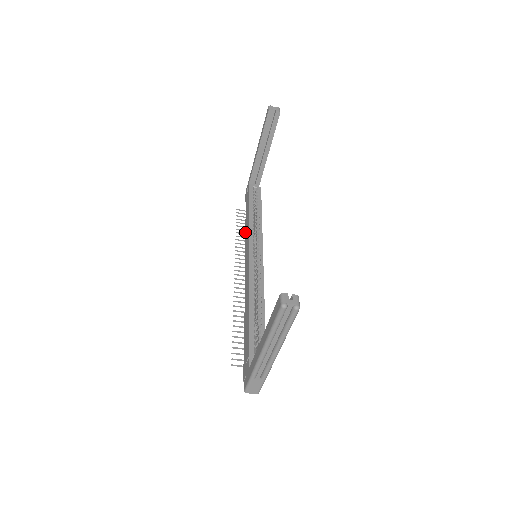
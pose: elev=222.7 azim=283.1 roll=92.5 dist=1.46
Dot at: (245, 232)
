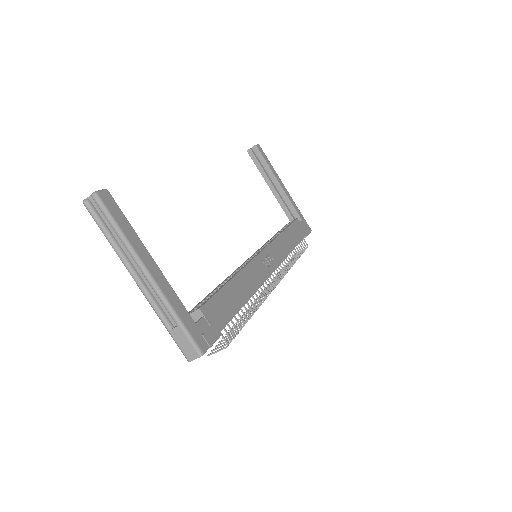
Dot at: occluded
